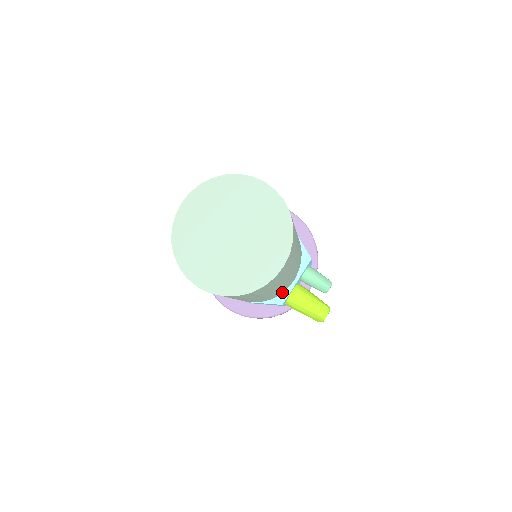
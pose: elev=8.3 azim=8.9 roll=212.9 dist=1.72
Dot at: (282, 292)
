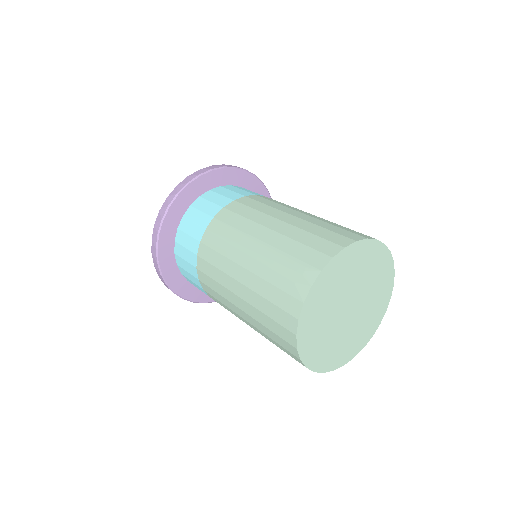
Dot at: occluded
